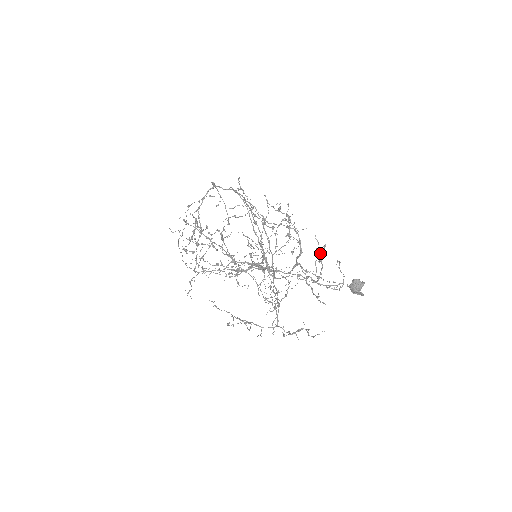
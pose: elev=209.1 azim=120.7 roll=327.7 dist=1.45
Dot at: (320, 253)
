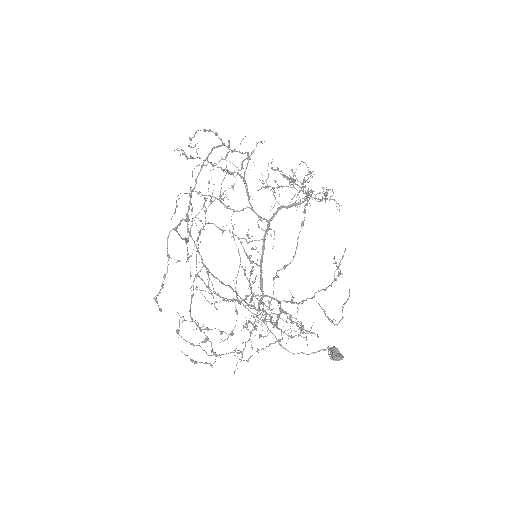
Dot at: (300, 329)
